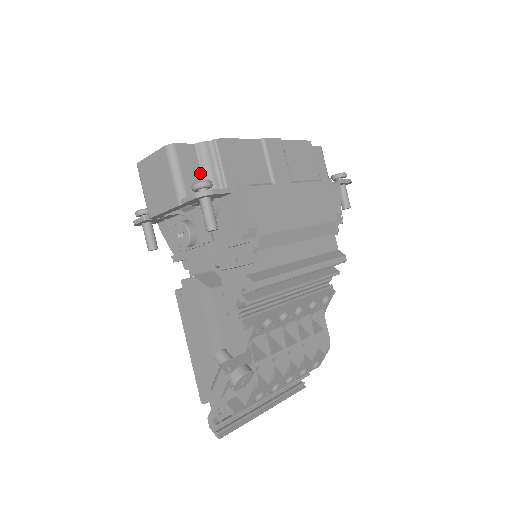
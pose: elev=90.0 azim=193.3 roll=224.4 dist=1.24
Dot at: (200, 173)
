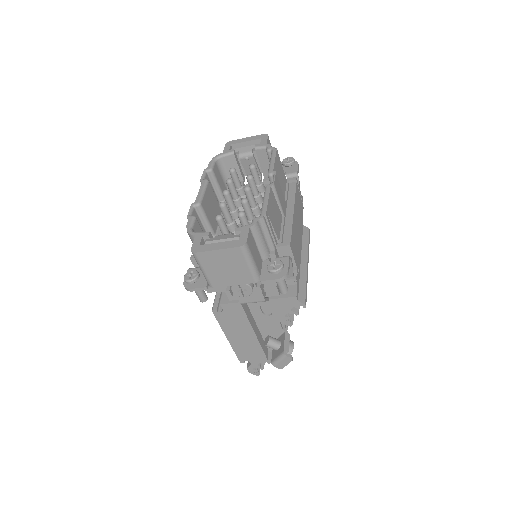
Dot at: (257, 247)
